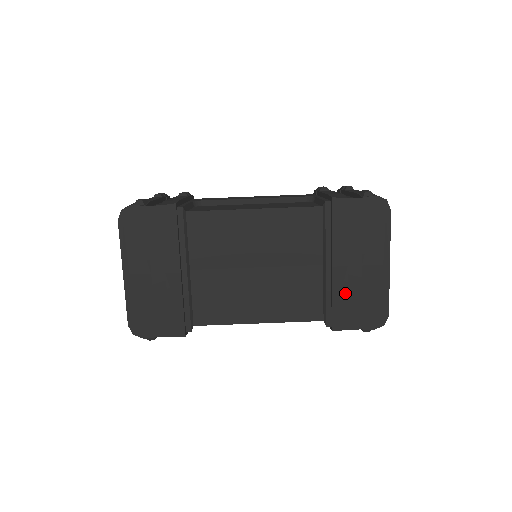
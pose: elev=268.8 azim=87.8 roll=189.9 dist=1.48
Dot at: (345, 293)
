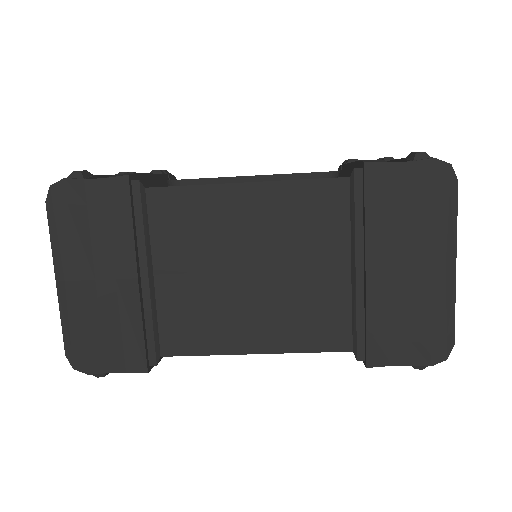
Dot at: (386, 310)
